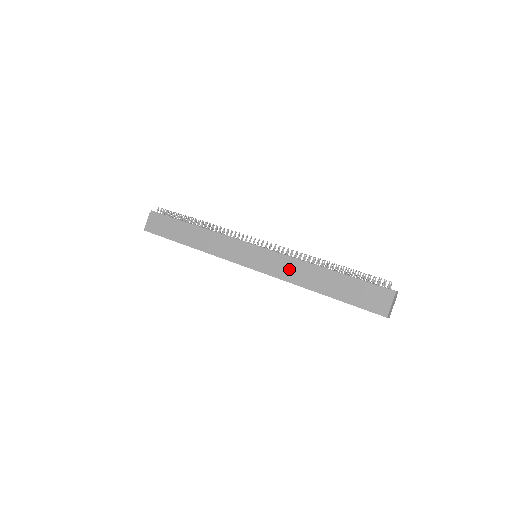
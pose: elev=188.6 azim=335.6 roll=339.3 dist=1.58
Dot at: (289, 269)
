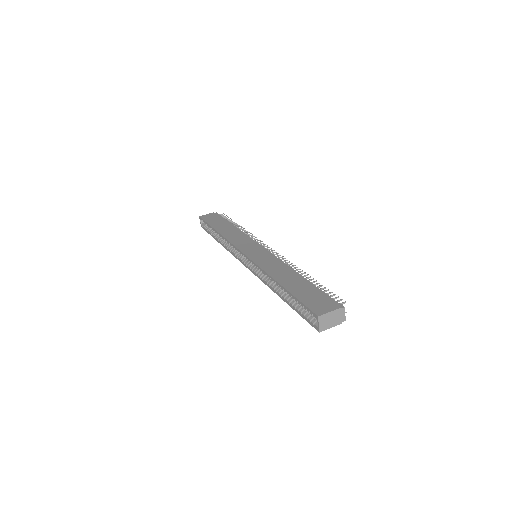
Dot at: (272, 264)
